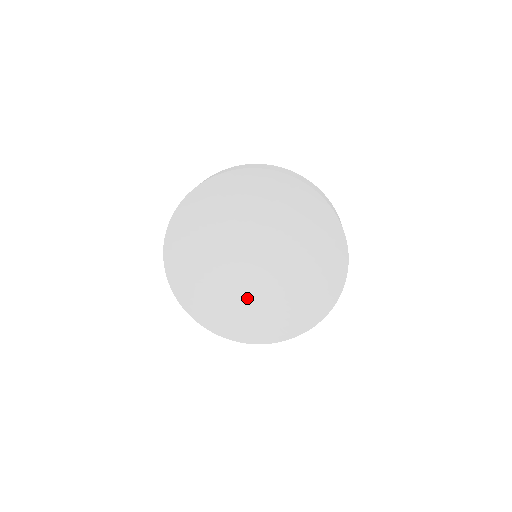
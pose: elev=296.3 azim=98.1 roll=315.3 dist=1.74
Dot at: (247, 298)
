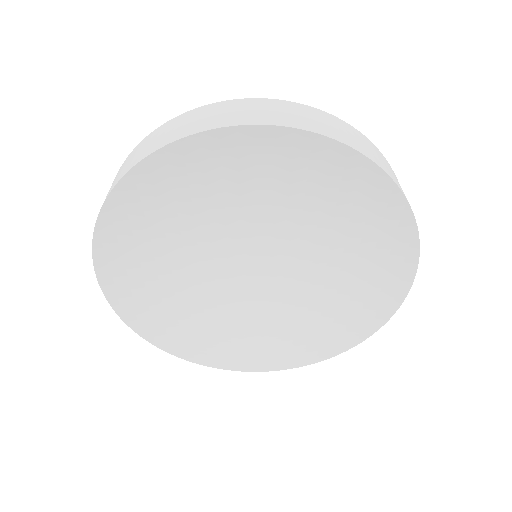
Dot at: (249, 314)
